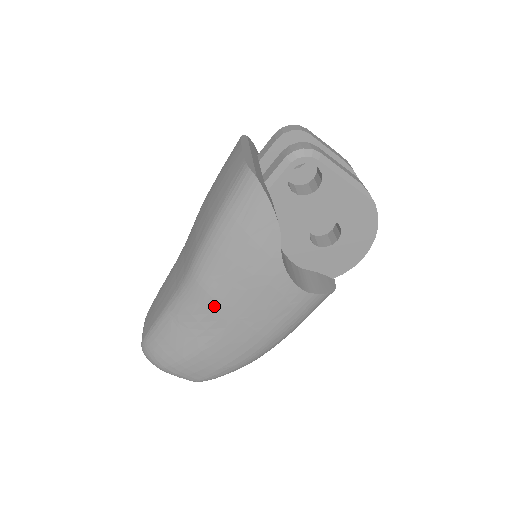
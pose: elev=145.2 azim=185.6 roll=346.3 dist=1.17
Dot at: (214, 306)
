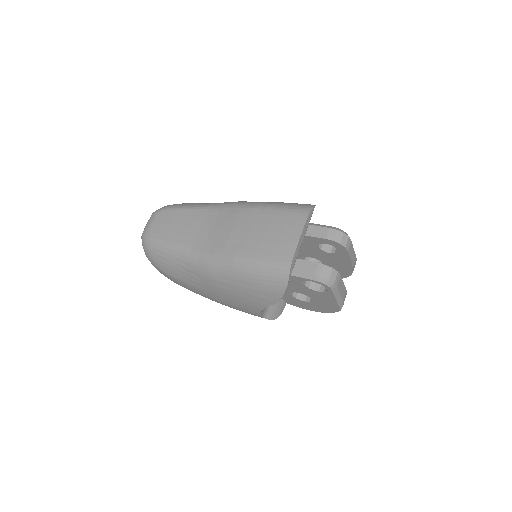
Dot at: (207, 282)
